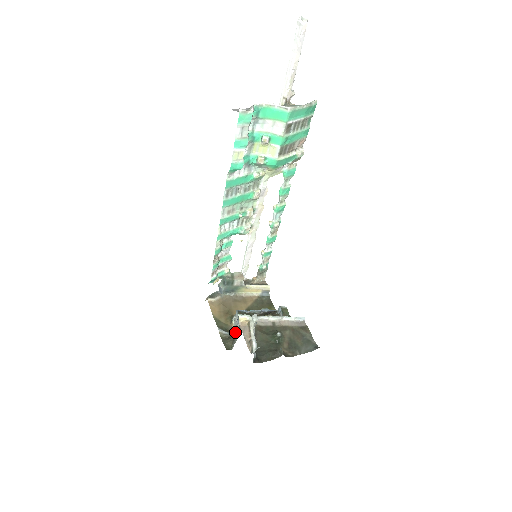
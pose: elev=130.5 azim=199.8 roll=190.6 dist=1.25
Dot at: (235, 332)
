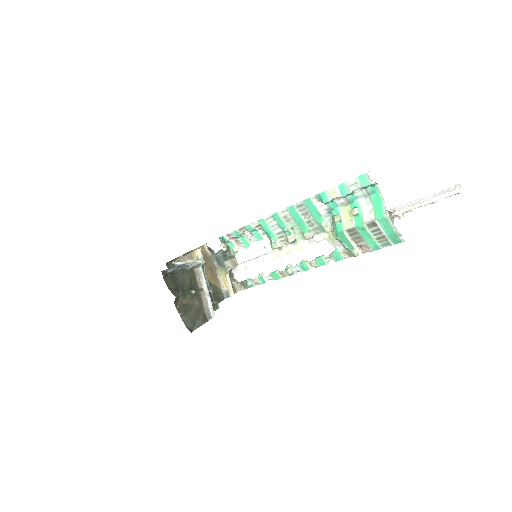
Dot at: occluded
